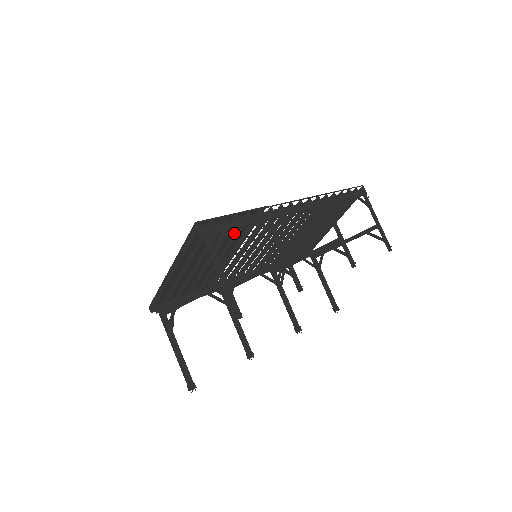
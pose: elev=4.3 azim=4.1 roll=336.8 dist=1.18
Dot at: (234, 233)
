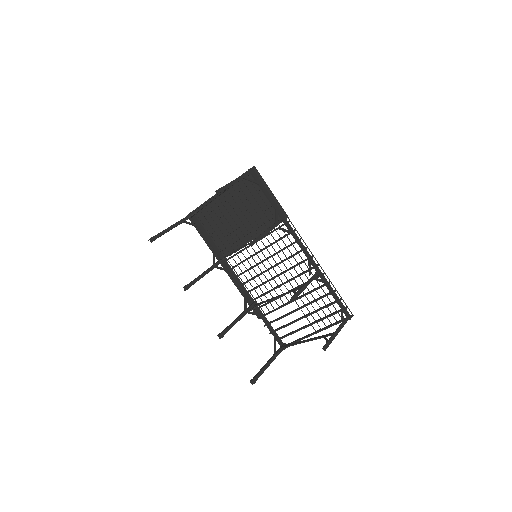
Dot at: (261, 213)
